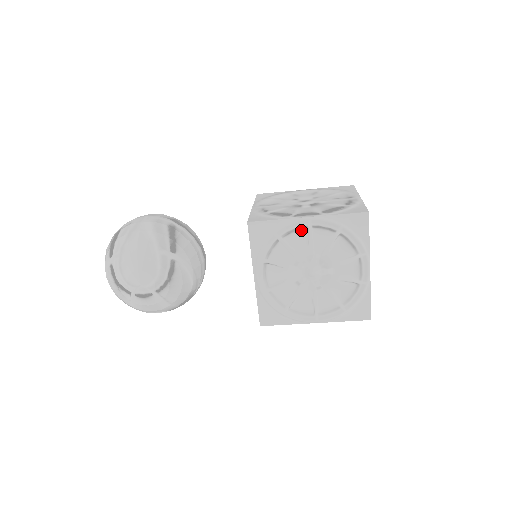
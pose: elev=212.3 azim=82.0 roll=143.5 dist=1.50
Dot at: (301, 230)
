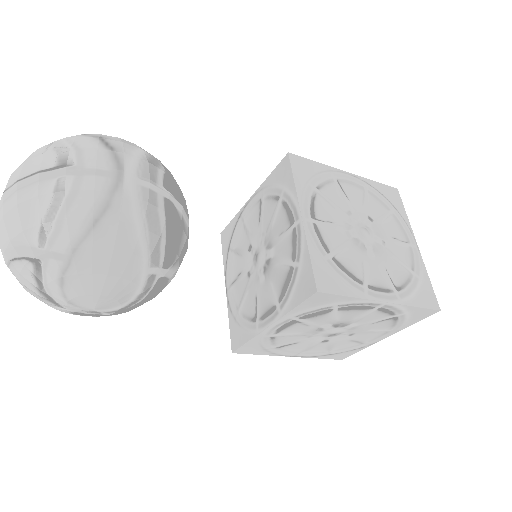
Dot at: (365, 308)
